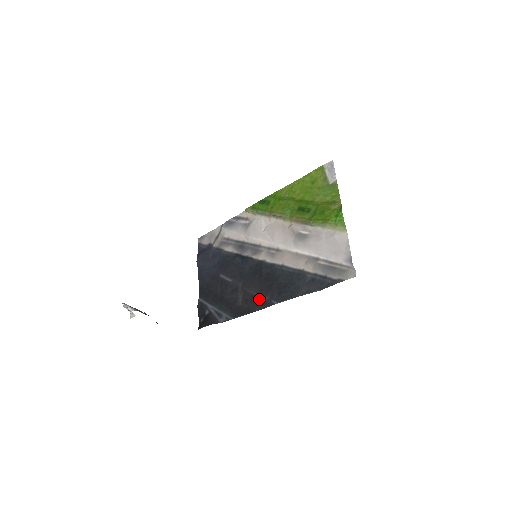
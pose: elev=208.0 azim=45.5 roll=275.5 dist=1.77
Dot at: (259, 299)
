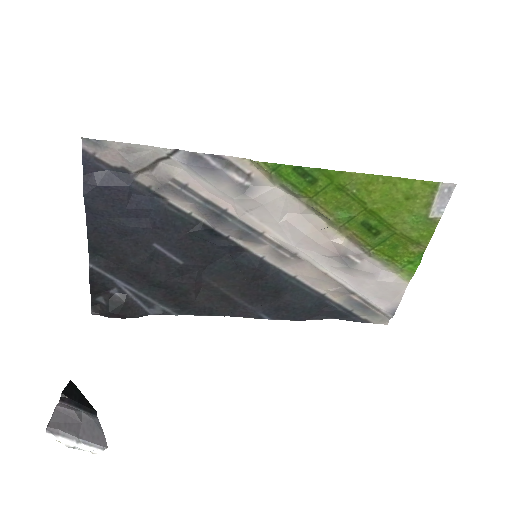
Dot at: (237, 304)
